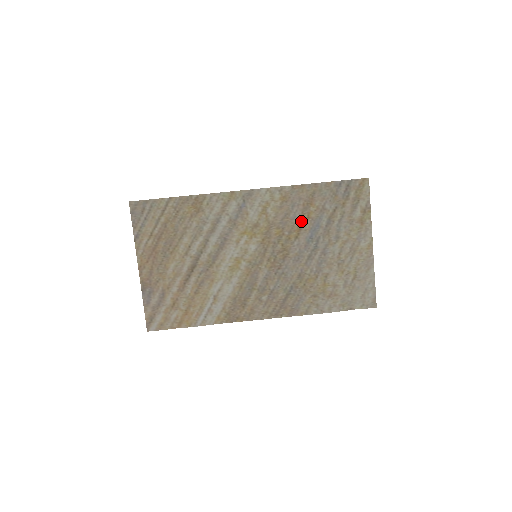
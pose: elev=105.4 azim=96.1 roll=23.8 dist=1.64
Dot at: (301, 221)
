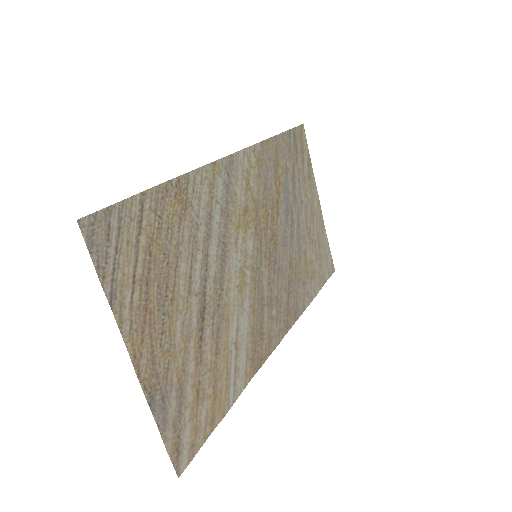
Dot at: (276, 190)
